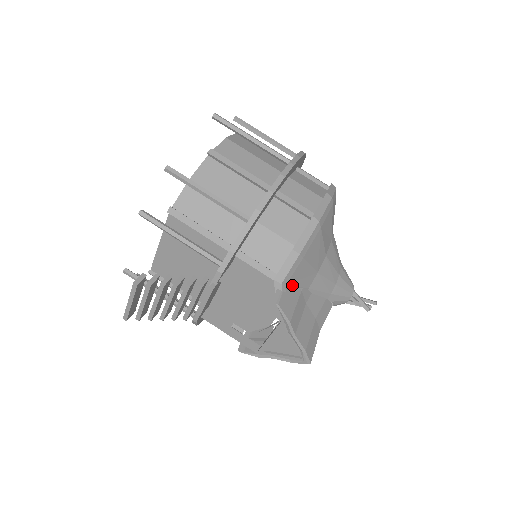
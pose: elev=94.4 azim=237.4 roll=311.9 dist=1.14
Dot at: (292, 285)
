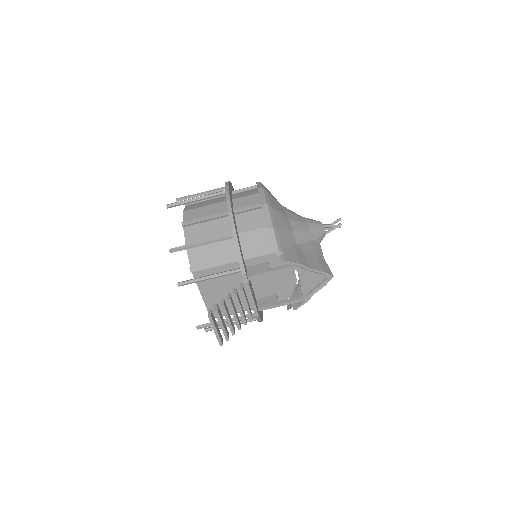
Dot at: (285, 247)
